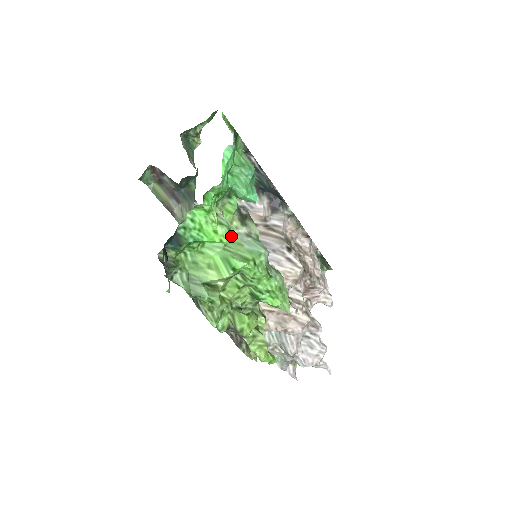
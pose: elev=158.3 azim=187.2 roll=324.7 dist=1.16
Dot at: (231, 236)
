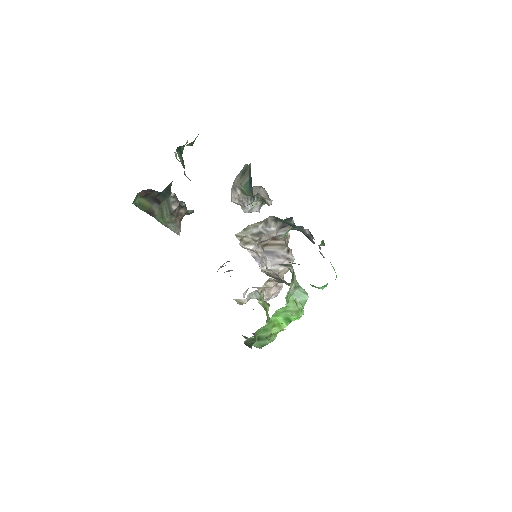
Dot at: (303, 313)
